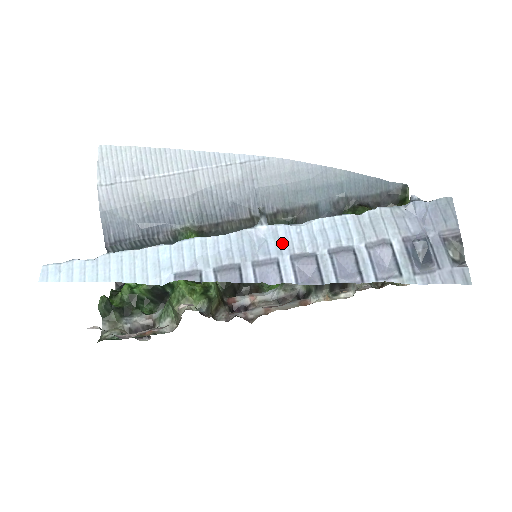
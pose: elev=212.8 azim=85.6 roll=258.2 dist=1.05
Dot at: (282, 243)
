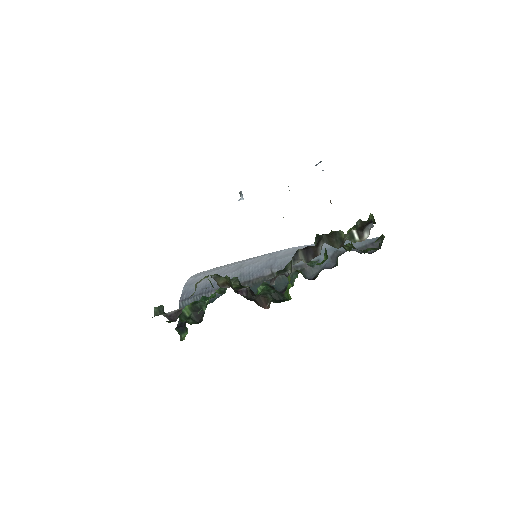
Dot at: occluded
